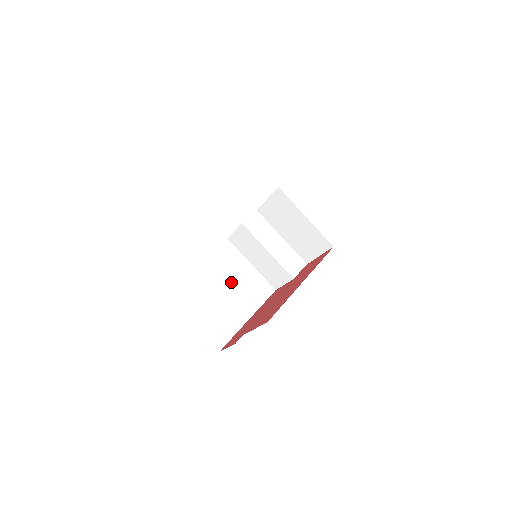
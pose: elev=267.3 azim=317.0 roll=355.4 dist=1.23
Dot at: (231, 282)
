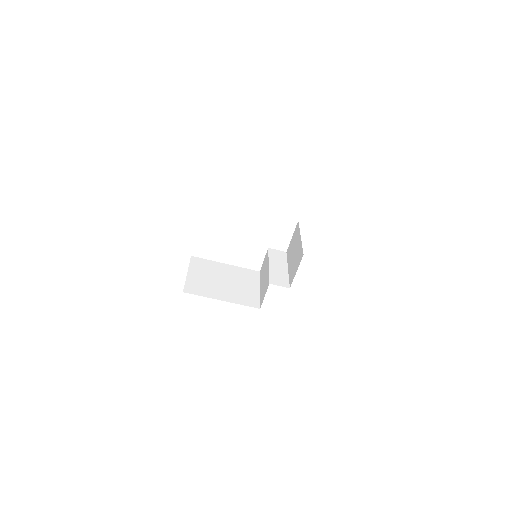
Dot at: (235, 283)
